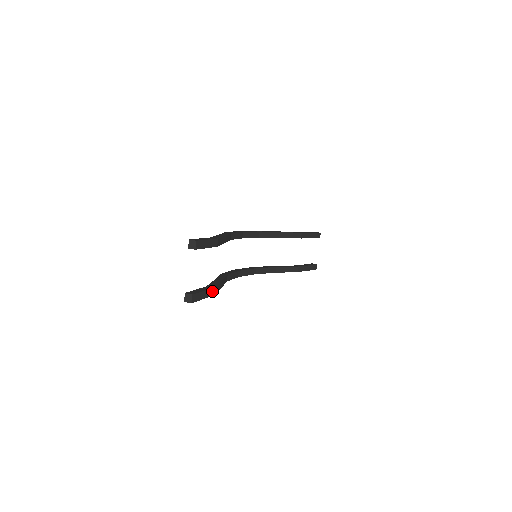
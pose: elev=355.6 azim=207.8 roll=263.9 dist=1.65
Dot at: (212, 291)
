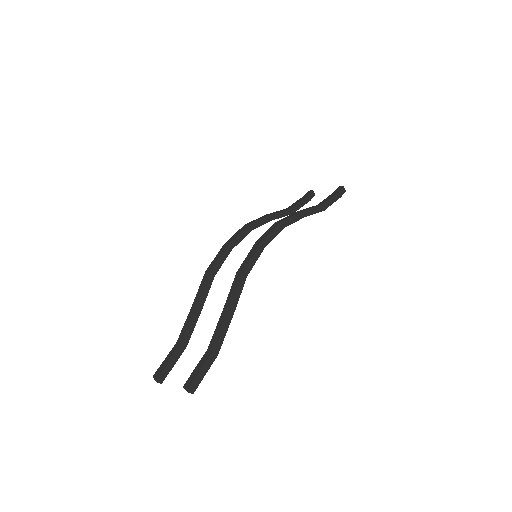
Dot at: (183, 349)
